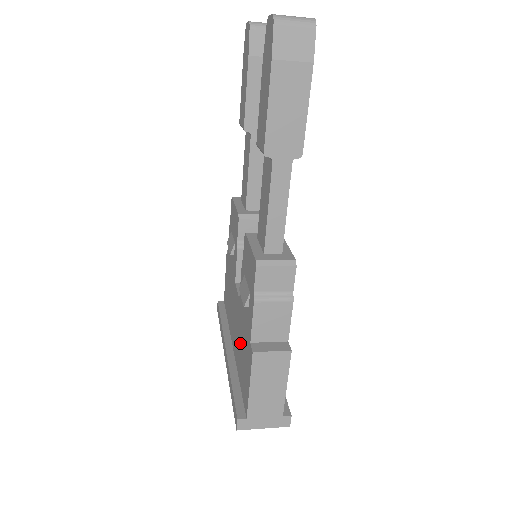
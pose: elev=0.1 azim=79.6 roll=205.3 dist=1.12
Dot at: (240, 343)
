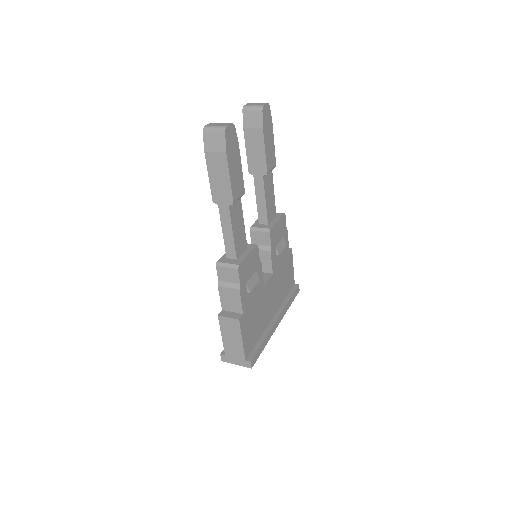
Dot at: occluded
